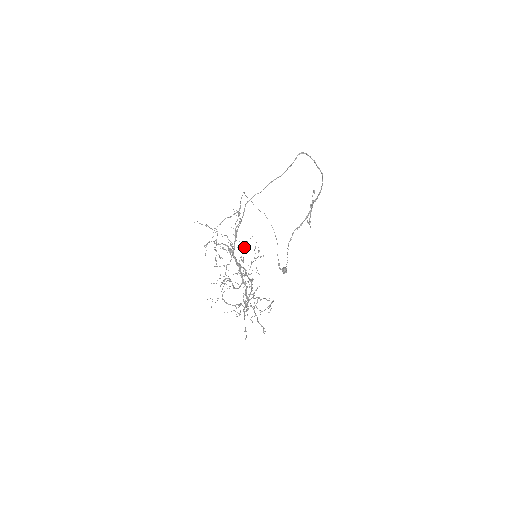
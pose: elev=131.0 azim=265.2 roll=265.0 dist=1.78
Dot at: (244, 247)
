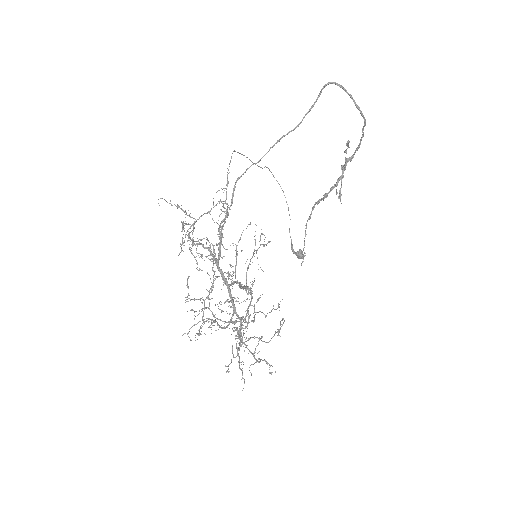
Dot at: (236, 246)
